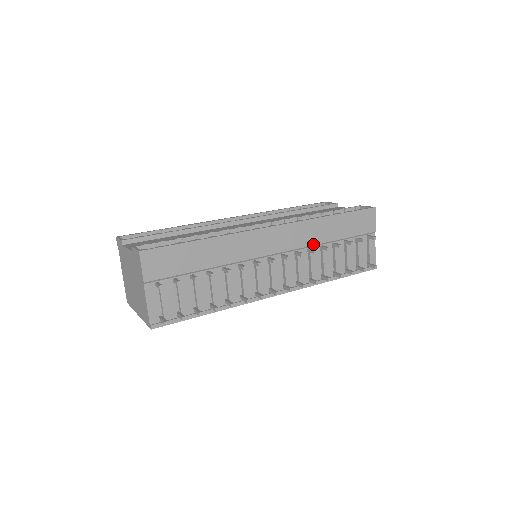
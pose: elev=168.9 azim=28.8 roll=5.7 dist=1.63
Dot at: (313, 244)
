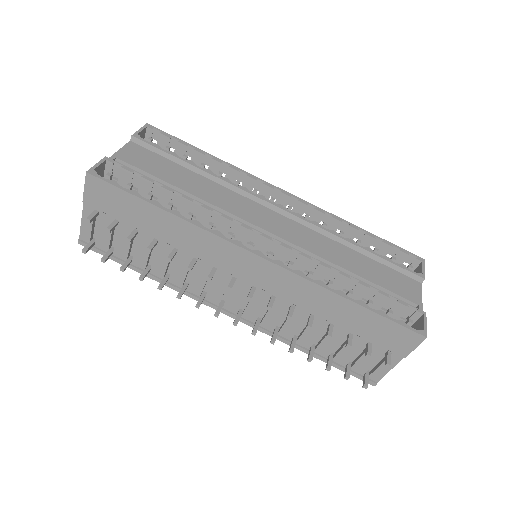
Dot at: (301, 306)
